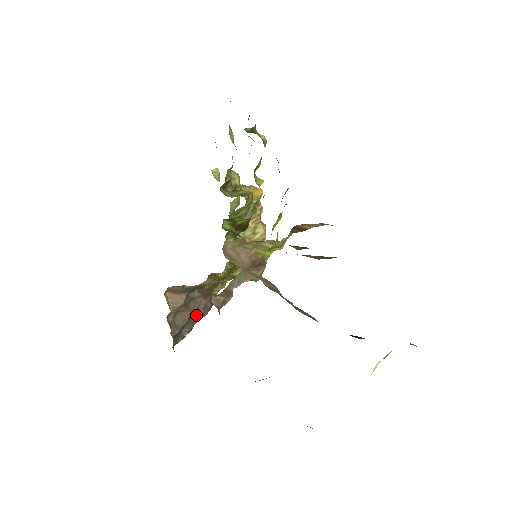
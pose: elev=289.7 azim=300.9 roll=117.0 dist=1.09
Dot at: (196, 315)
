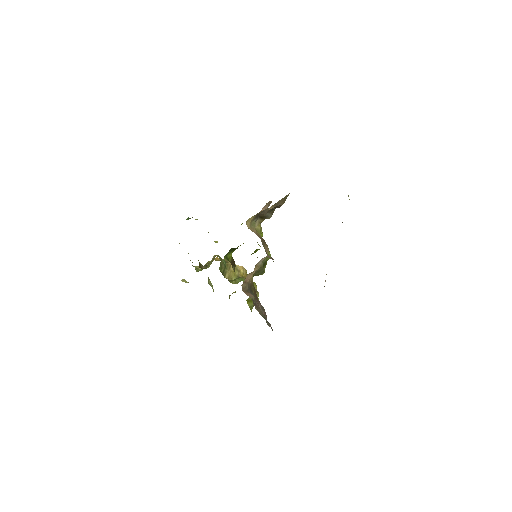
Dot at: occluded
